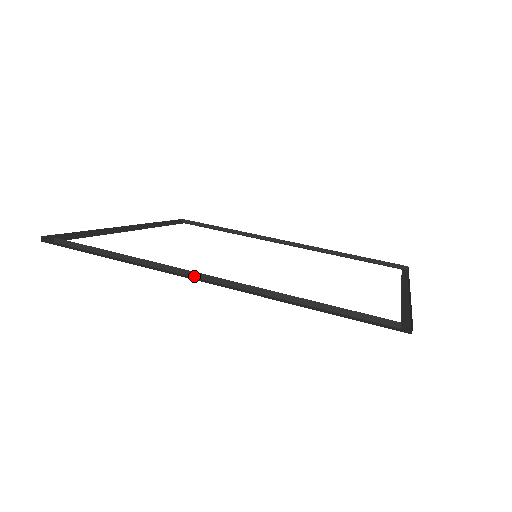
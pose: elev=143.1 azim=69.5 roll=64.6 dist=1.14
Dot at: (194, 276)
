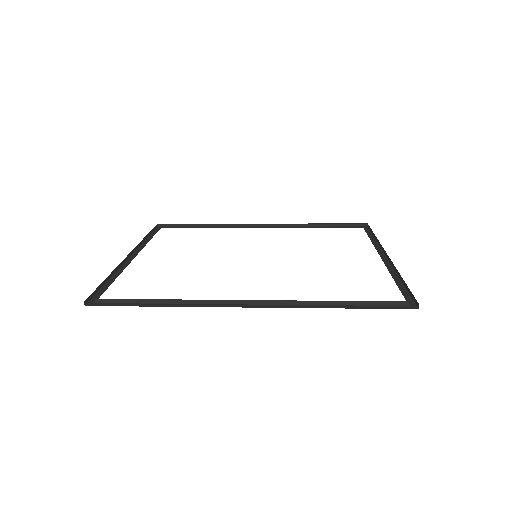
Dot at: (237, 303)
